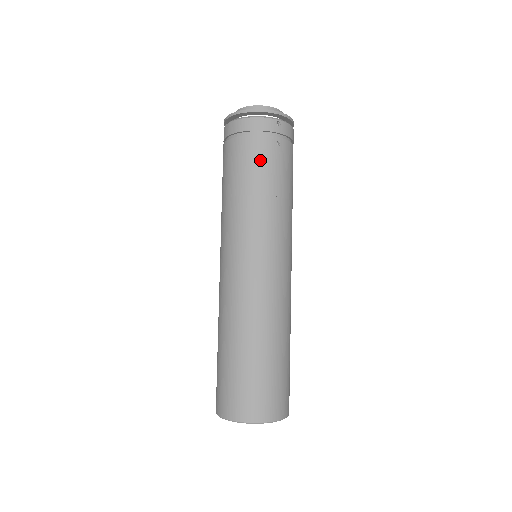
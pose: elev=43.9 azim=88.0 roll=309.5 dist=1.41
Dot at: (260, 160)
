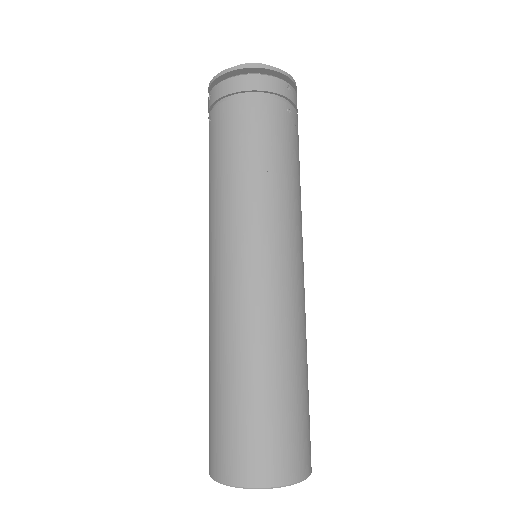
Dot at: (272, 128)
